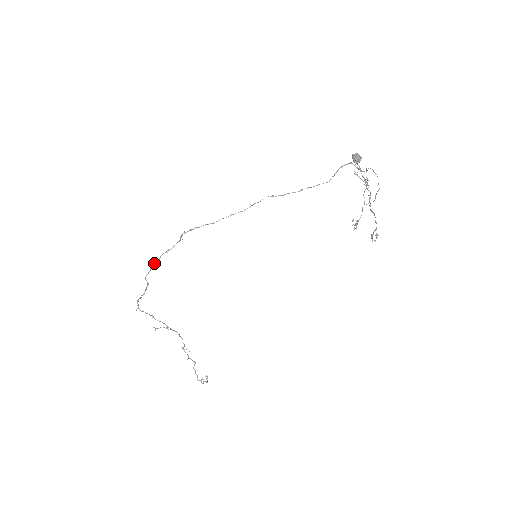
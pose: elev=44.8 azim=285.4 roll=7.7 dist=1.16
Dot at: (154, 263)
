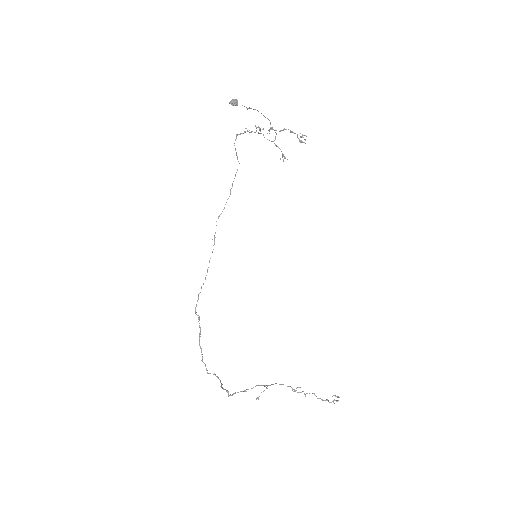
Dot at: occluded
